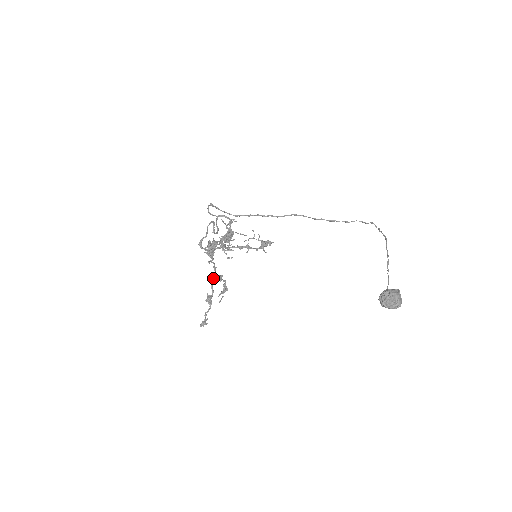
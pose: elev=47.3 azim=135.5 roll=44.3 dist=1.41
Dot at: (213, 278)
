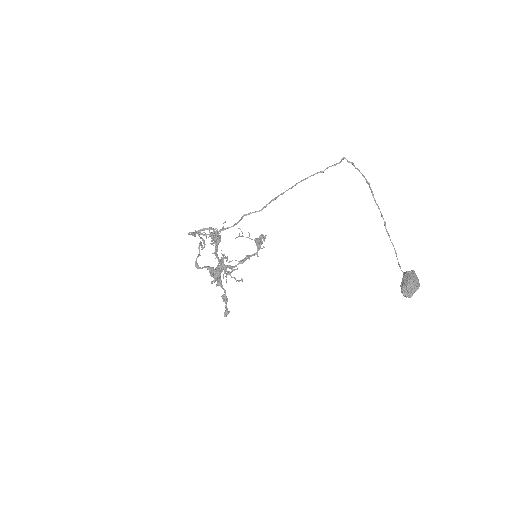
Dot at: occluded
